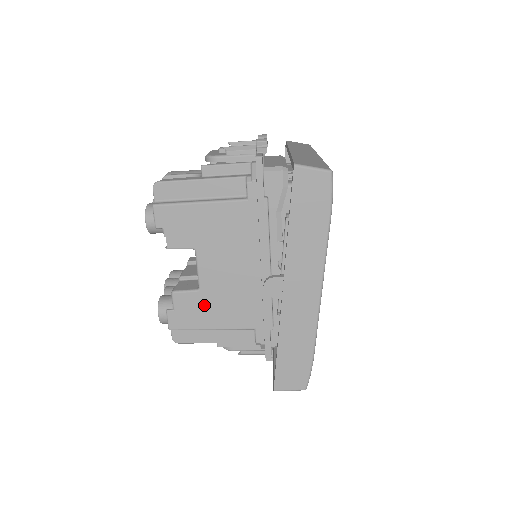
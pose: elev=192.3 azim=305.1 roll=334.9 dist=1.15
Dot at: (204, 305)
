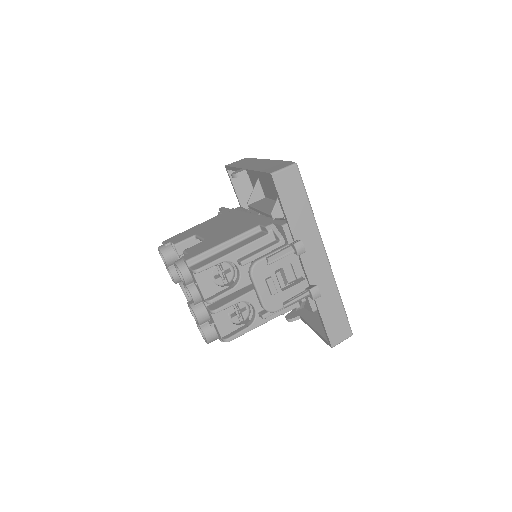
Dot at: (211, 241)
